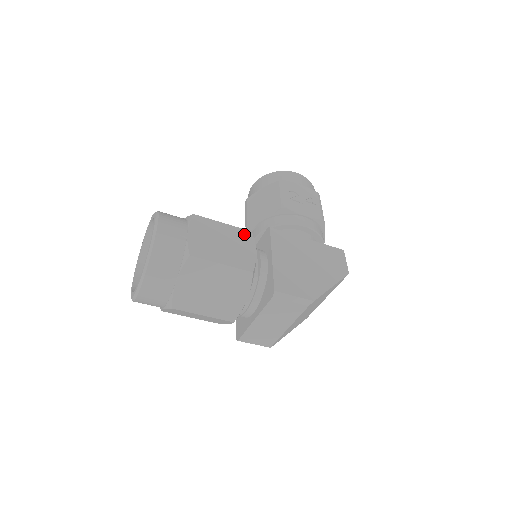
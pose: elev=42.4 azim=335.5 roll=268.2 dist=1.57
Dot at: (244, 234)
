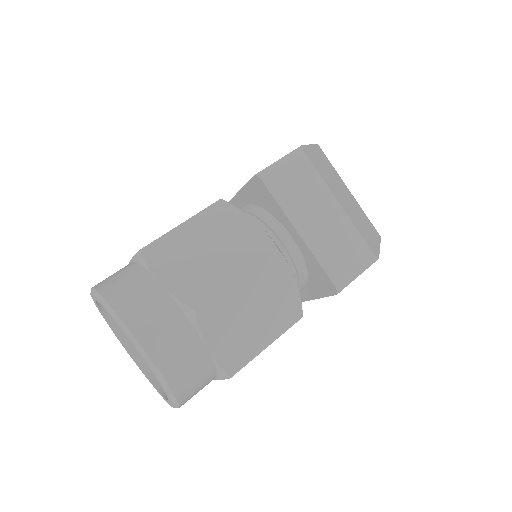
Dot at: occluded
